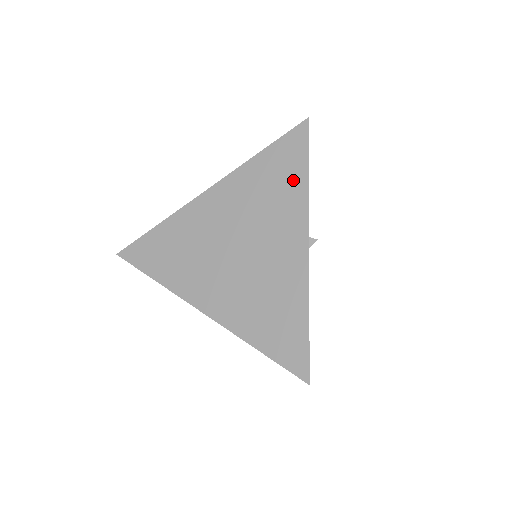
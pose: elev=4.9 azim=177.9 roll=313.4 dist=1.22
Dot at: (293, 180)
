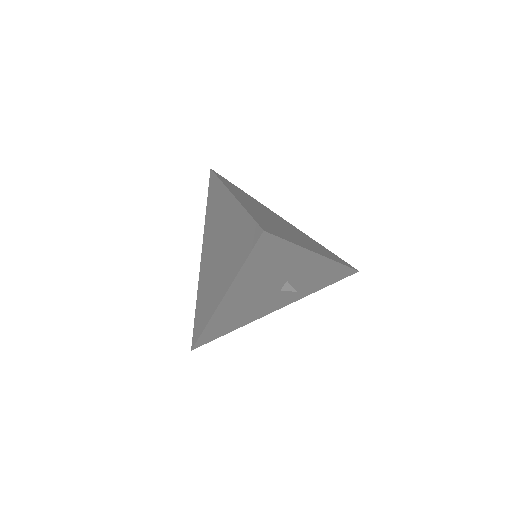
Dot at: (333, 257)
